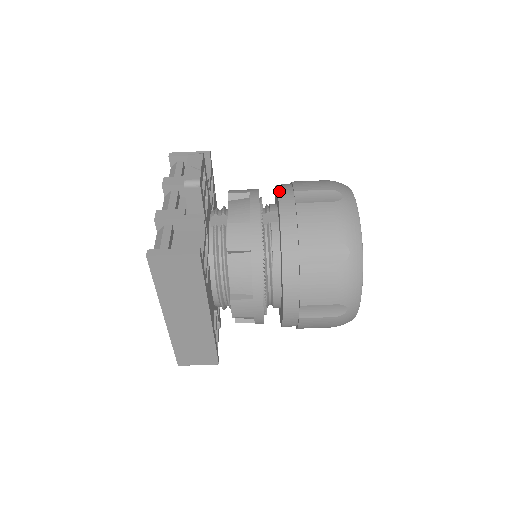
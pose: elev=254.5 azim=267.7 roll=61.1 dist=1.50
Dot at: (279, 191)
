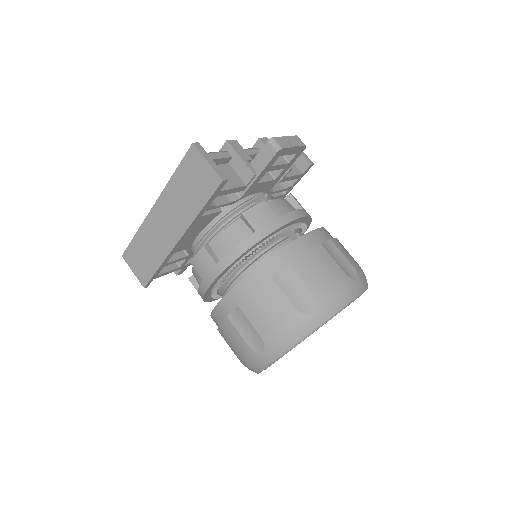
Dot at: (321, 229)
